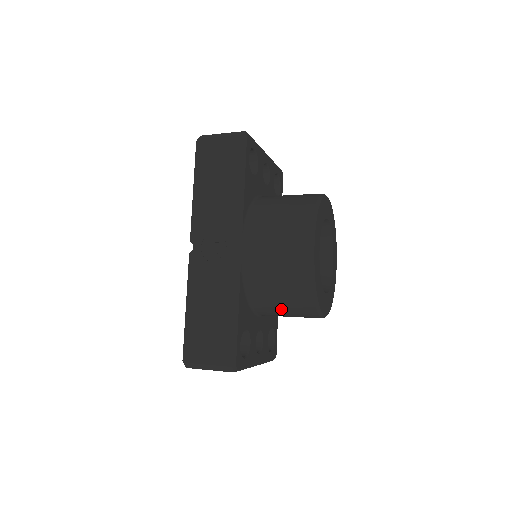
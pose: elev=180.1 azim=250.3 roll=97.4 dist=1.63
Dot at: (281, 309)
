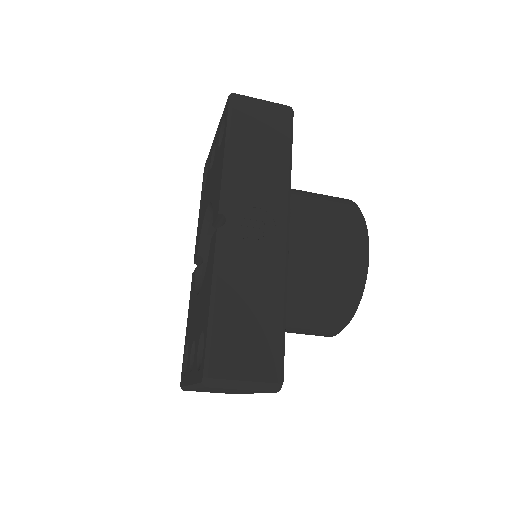
Dot at: (308, 318)
